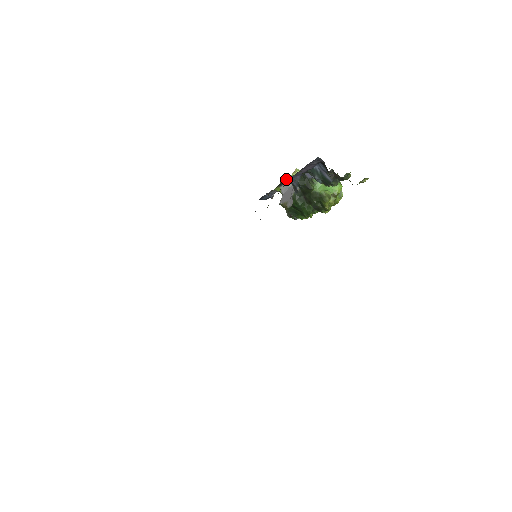
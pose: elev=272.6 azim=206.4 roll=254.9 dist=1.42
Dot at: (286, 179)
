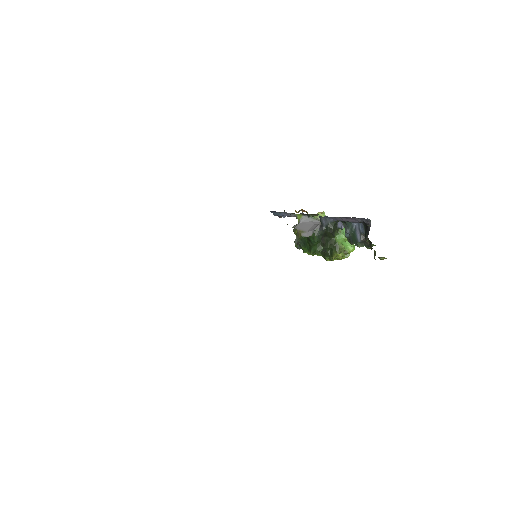
Dot at: occluded
